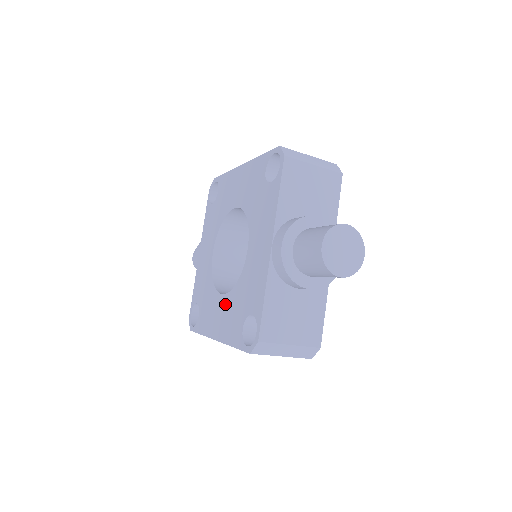
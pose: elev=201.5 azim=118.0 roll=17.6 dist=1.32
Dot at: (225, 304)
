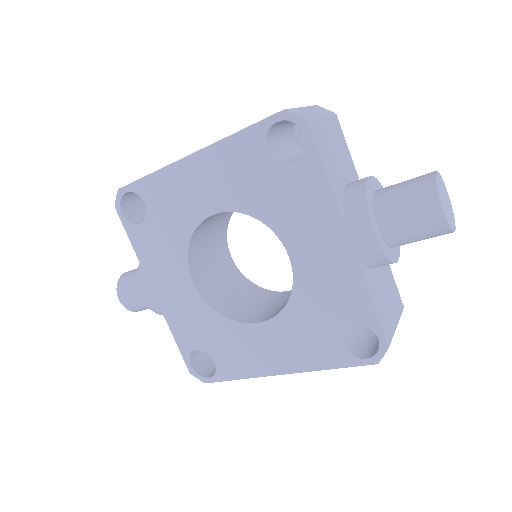
Dot at: (277, 331)
